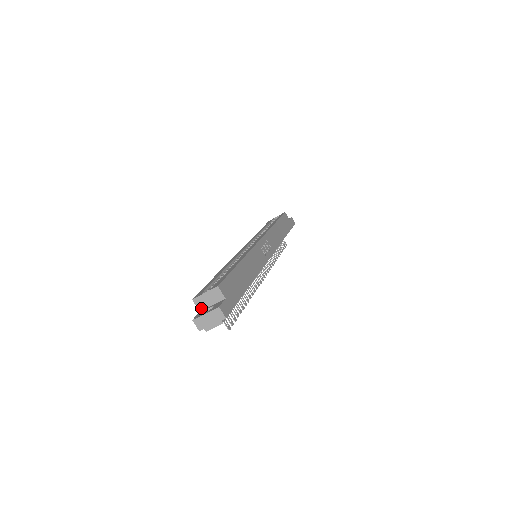
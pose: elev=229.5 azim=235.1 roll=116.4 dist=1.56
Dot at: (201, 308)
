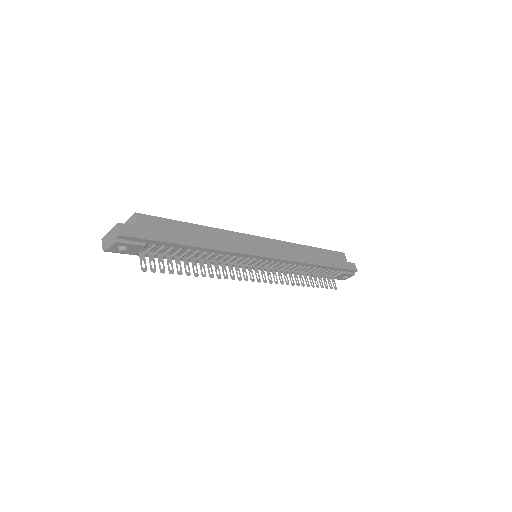
Dot at: occluded
